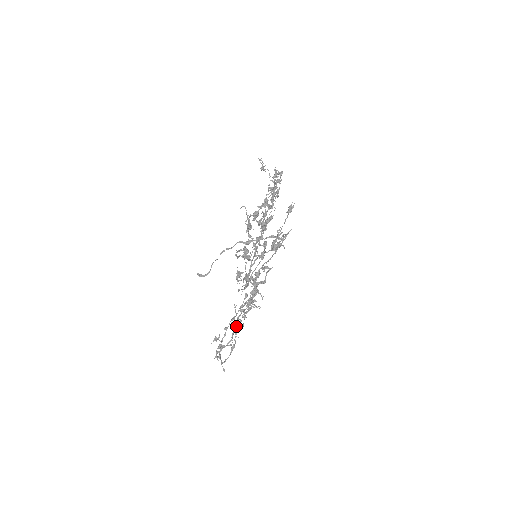
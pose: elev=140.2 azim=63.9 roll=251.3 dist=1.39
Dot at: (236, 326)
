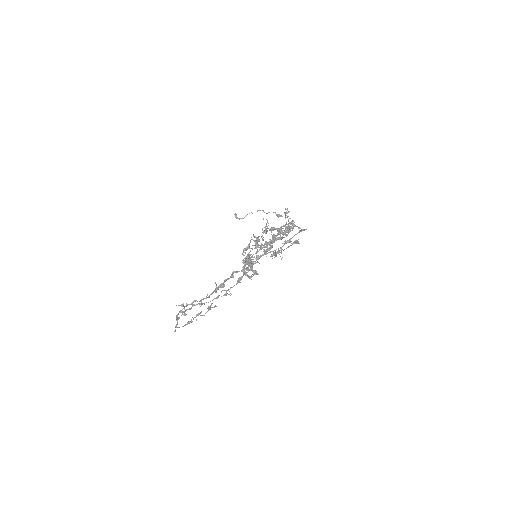
Dot at: (219, 287)
